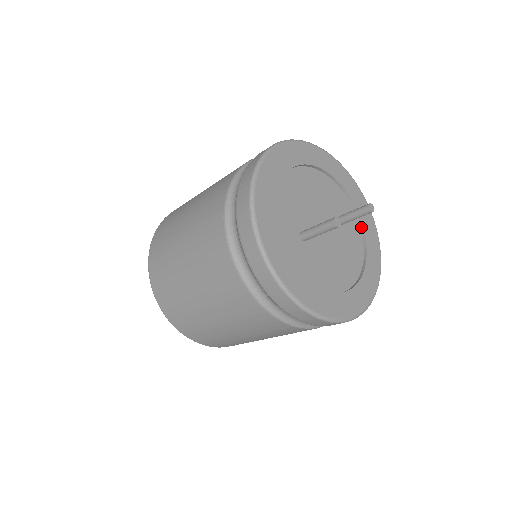
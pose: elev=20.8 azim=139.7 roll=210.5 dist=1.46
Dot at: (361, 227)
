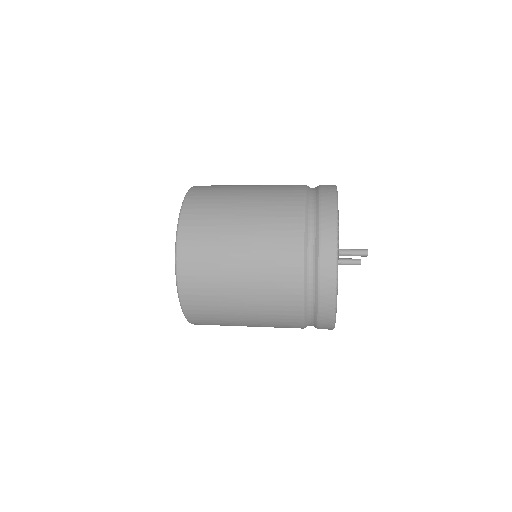
Dot at: occluded
